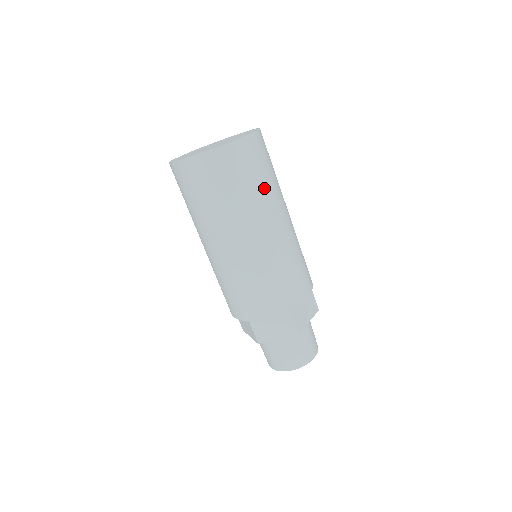
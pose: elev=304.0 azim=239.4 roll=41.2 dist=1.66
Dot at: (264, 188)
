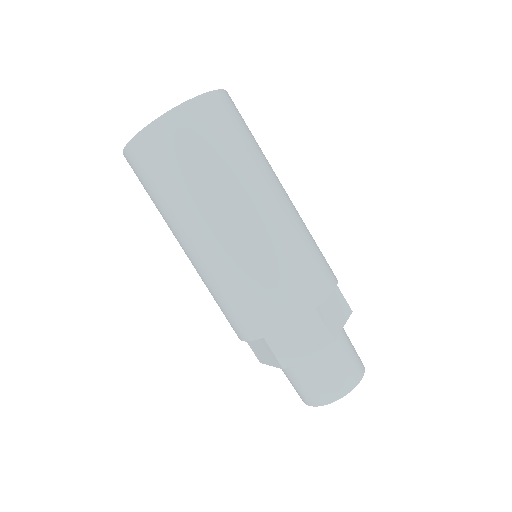
Dot at: occluded
